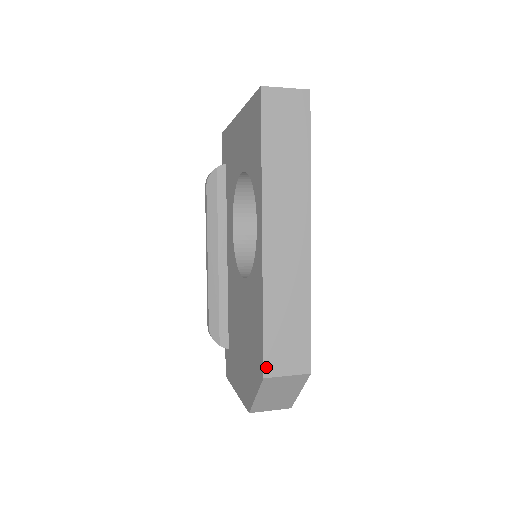
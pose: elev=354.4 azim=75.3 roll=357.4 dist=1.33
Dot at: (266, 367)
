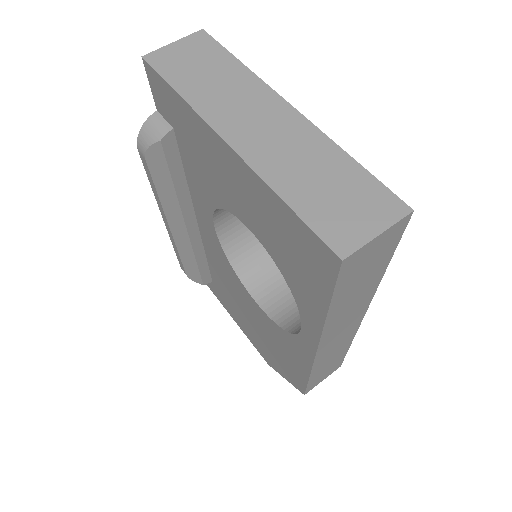
Dot at: (307, 391)
